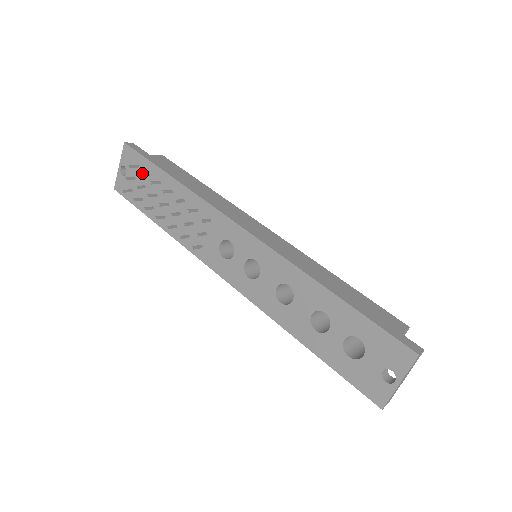
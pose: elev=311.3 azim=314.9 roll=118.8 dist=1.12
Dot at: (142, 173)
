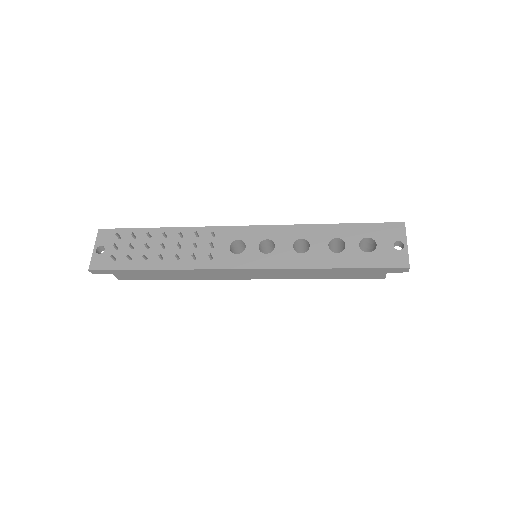
Dot at: (132, 233)
